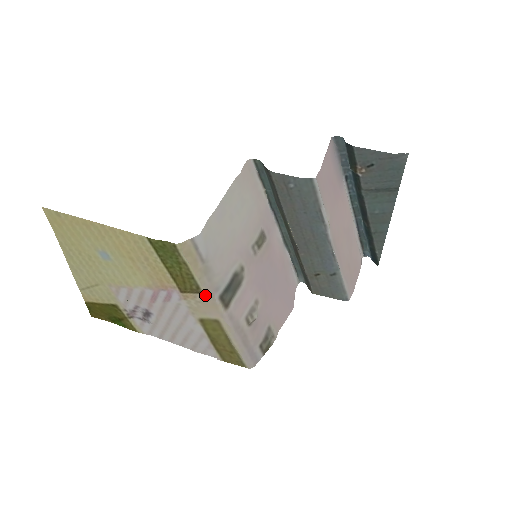
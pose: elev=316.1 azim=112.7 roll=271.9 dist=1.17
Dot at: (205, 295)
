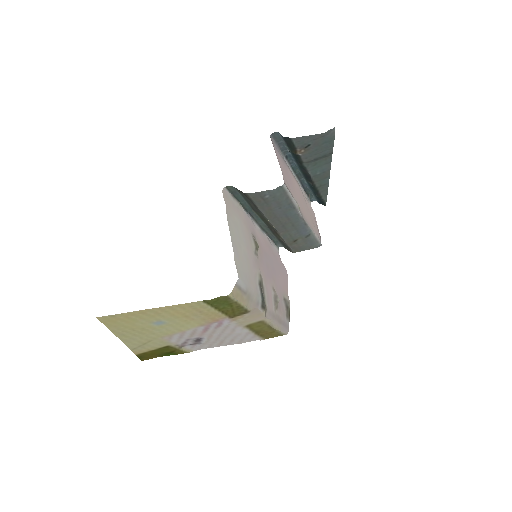
Dot at: (251, 312)
